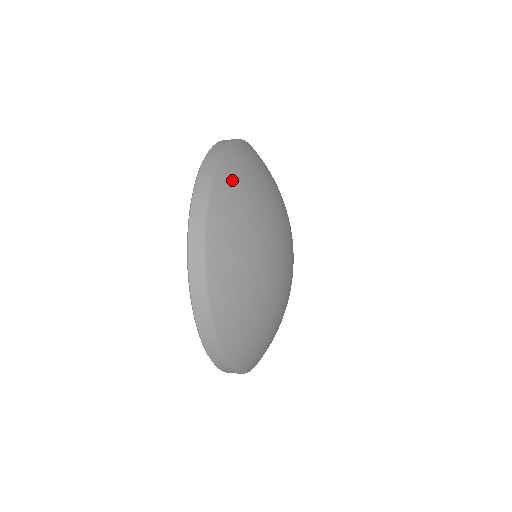
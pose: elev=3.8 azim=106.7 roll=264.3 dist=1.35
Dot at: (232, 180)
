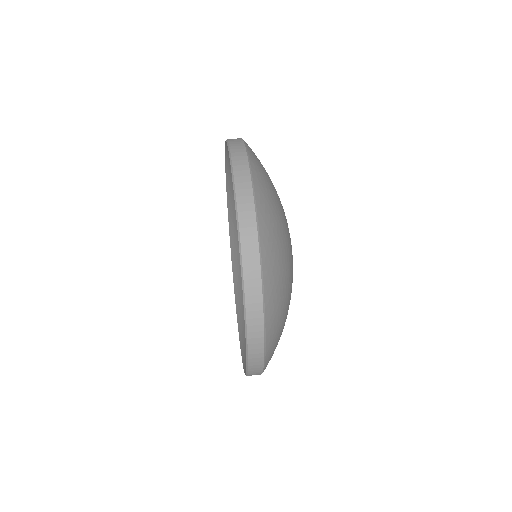
Dot at: (264, 191)
